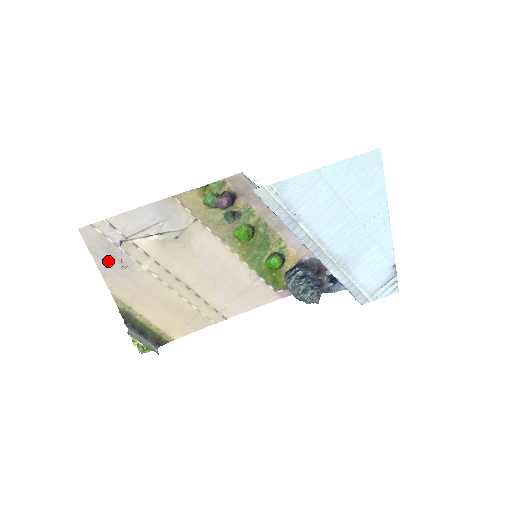
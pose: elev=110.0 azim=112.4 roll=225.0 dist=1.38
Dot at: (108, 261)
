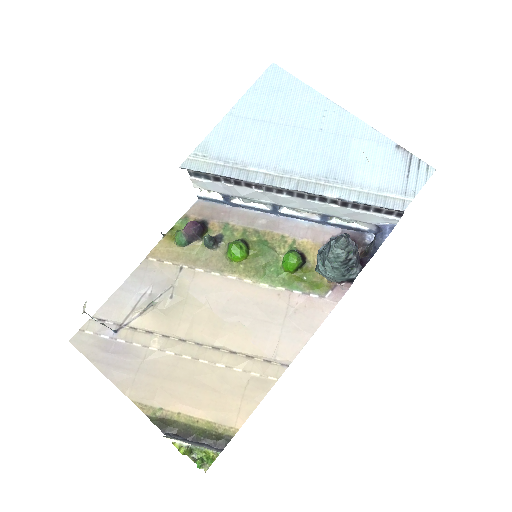
Dot at: (112, 362)
